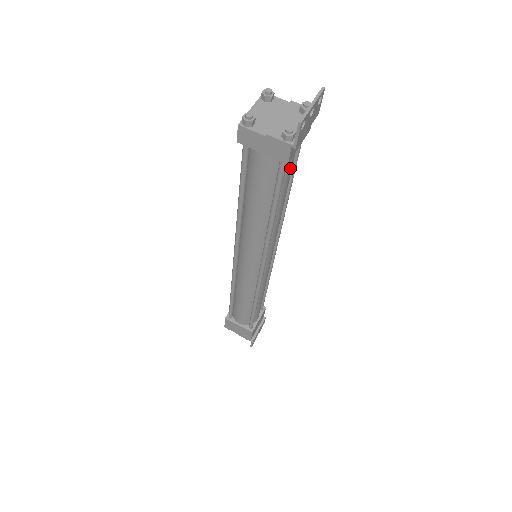
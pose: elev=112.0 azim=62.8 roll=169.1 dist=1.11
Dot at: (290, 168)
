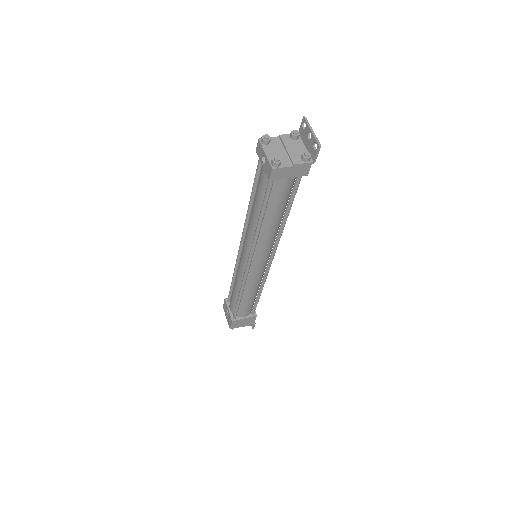
Dot at: occluded
